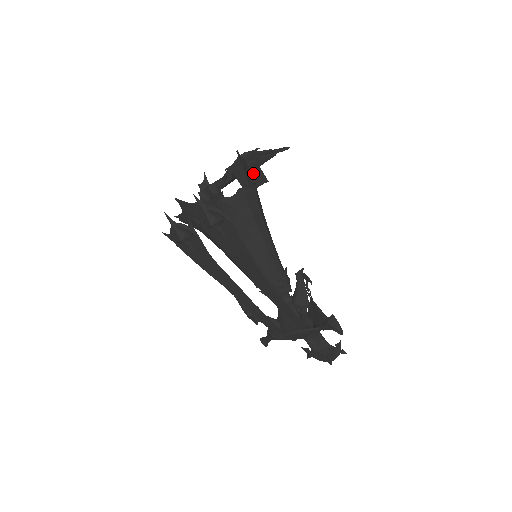
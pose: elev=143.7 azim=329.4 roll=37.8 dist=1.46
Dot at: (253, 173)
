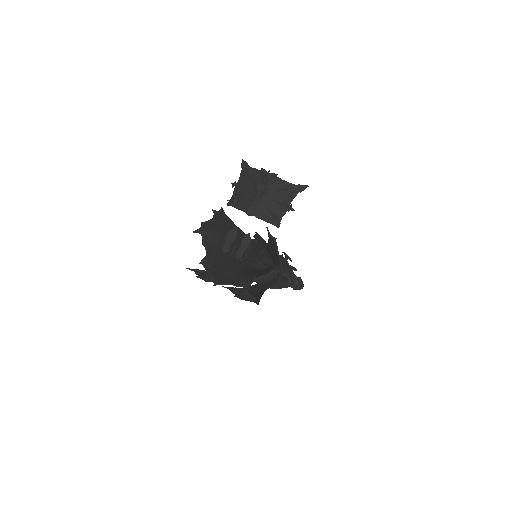
Dot at: occluded
